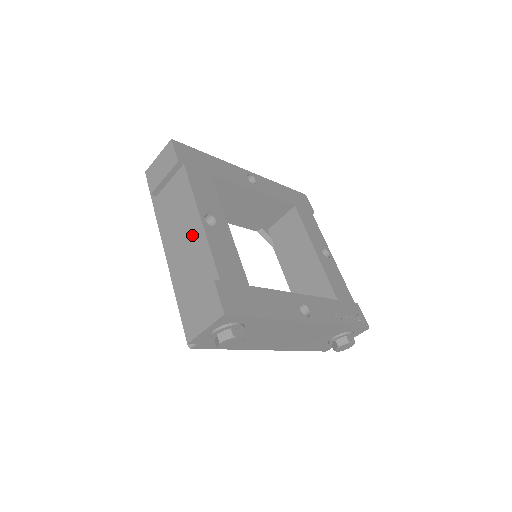
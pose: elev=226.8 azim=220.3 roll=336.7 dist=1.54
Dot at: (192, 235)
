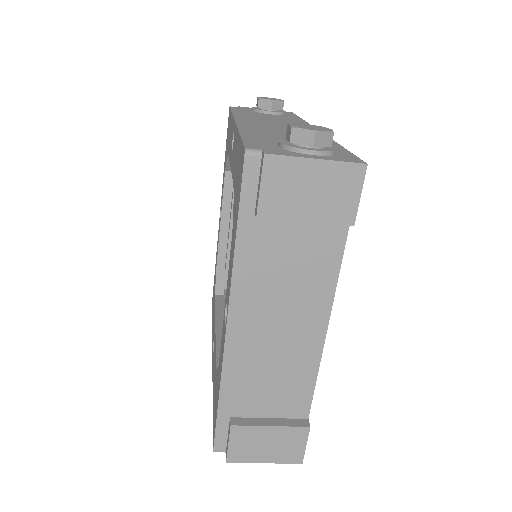
Dot at: (298, 342)
